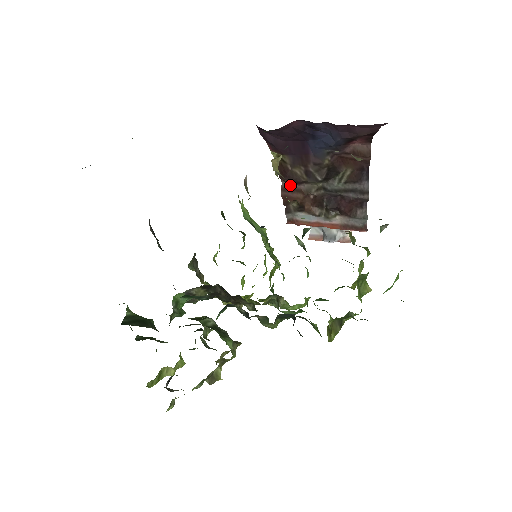
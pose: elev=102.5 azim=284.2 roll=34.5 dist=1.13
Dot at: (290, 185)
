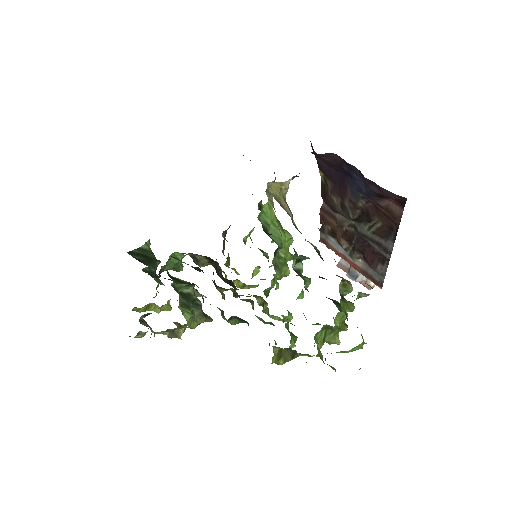
Dot at: (329, 208)
